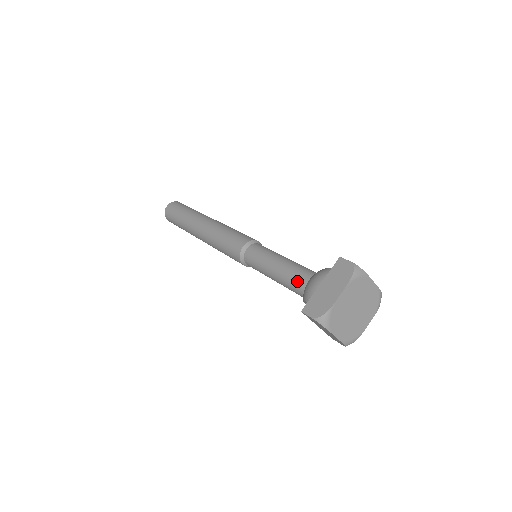
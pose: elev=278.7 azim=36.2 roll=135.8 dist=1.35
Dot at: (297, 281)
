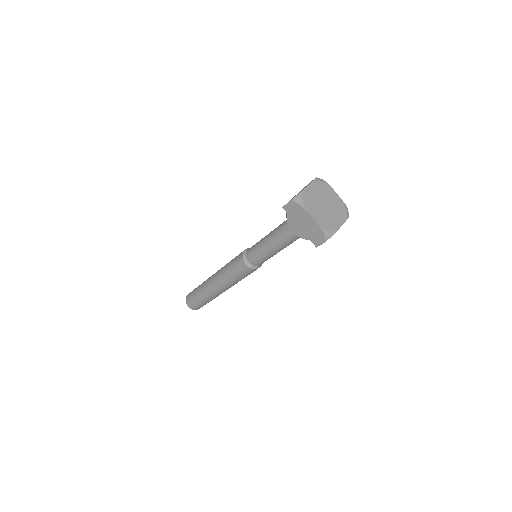
Dot at: (283, 223)
